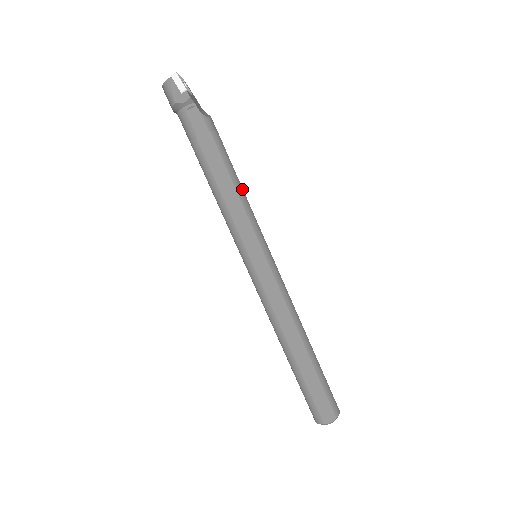
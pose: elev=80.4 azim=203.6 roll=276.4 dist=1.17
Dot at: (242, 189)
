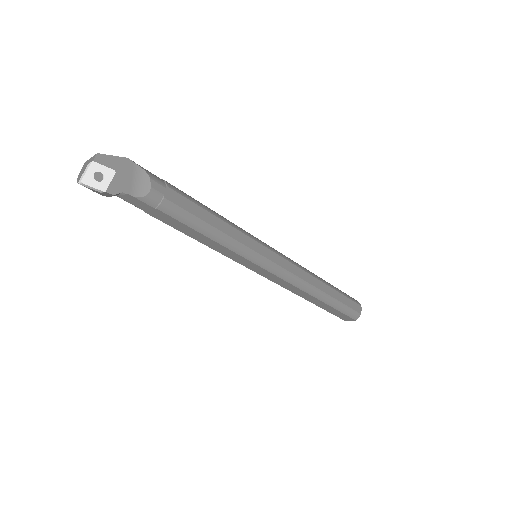
Dot at: (218, 231)
